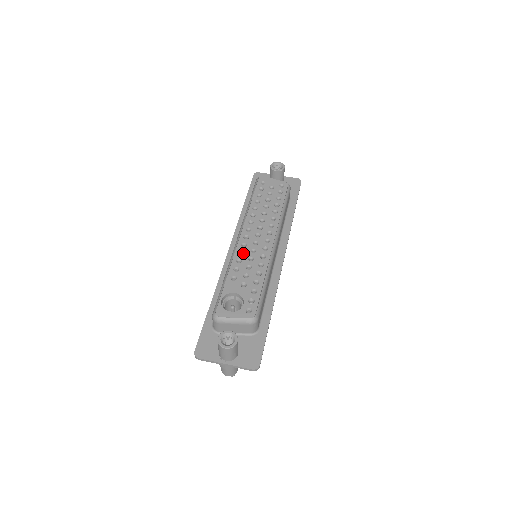
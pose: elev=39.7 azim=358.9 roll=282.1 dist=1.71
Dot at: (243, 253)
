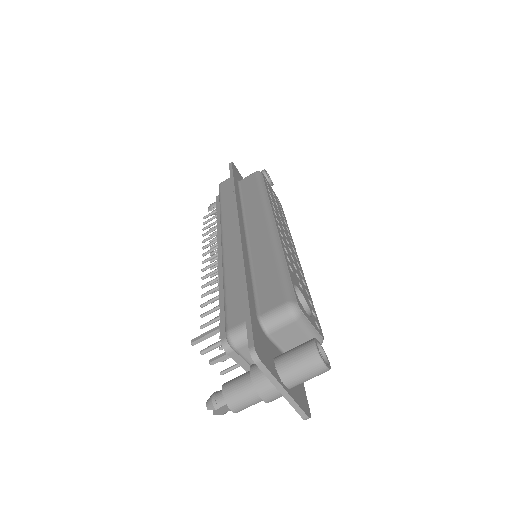
Dot at: occluded
